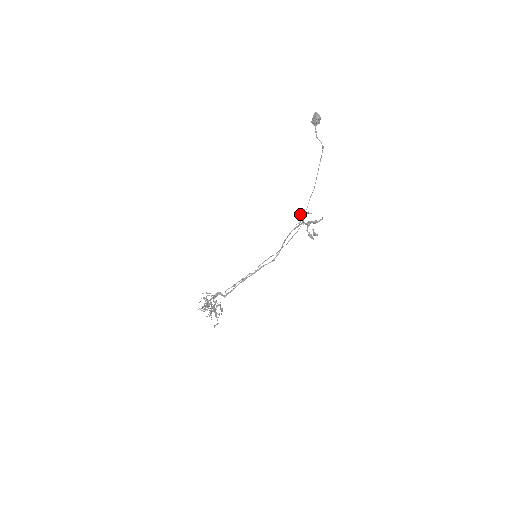
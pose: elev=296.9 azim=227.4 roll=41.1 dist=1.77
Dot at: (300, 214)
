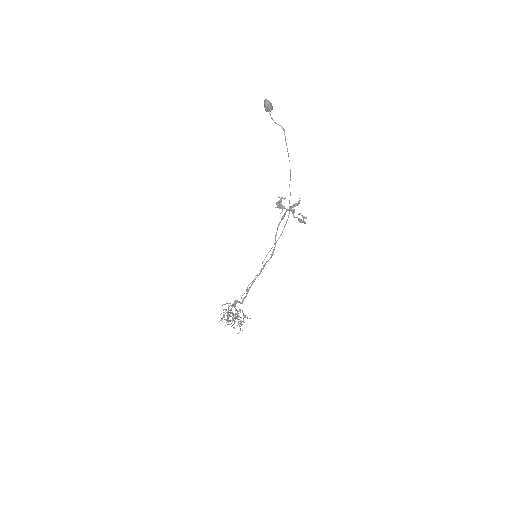
Dot at: (278, 202)
